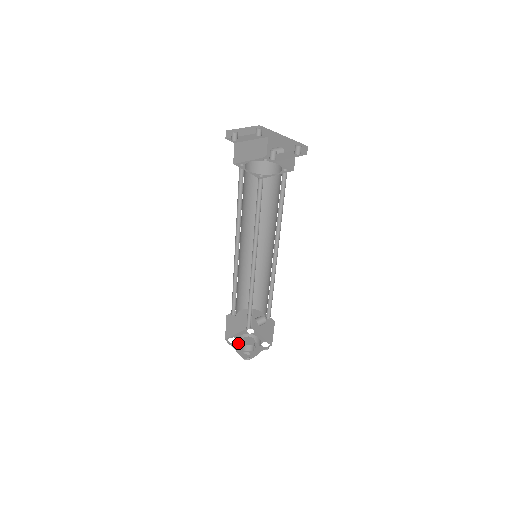
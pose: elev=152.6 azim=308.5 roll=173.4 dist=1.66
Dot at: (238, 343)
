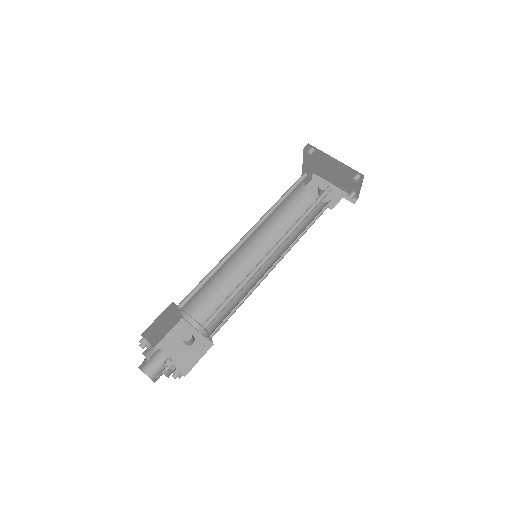
Dot at: (142, 353)
